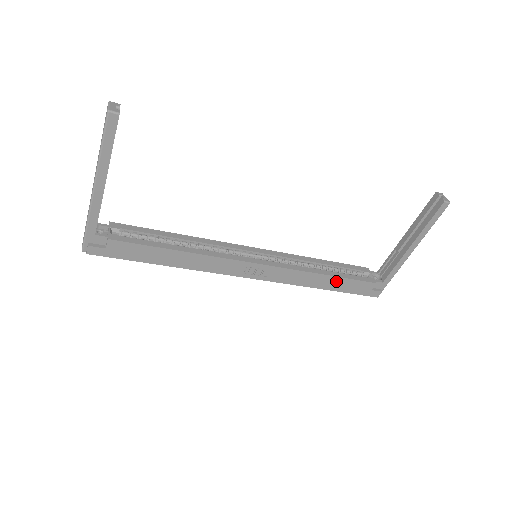
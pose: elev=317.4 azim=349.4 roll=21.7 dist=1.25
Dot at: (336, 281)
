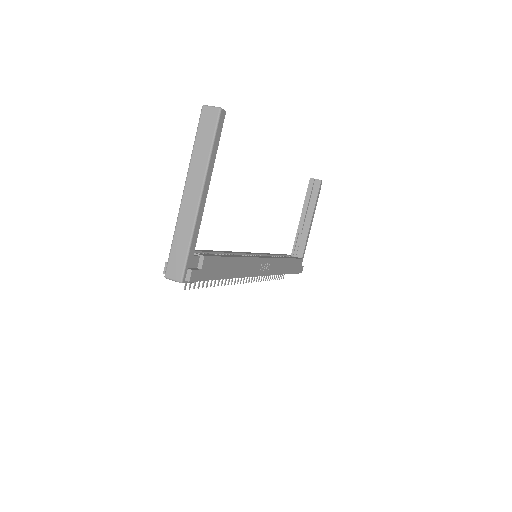
Dot at: (291, 263)
